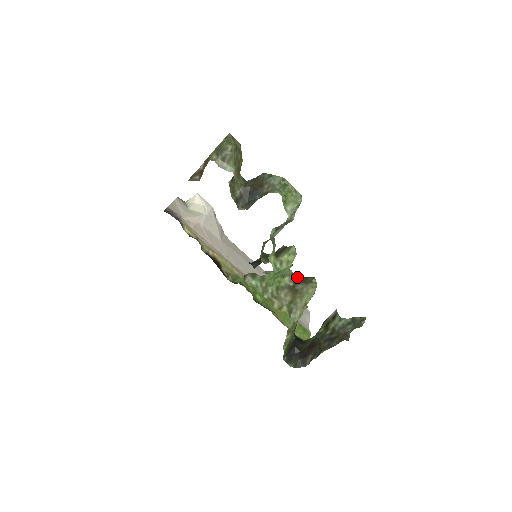
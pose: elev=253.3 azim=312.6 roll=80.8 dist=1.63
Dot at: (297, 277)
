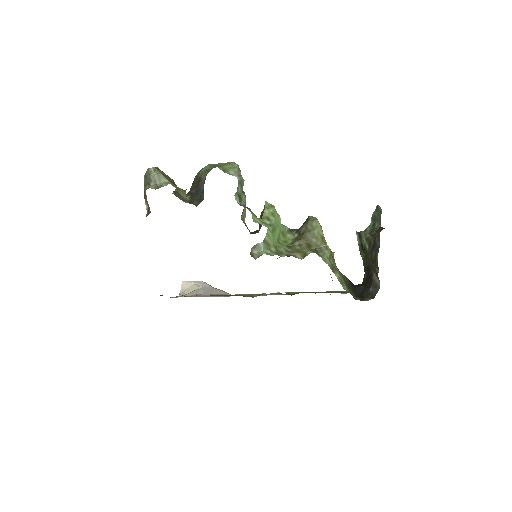
Dot at: occluded
